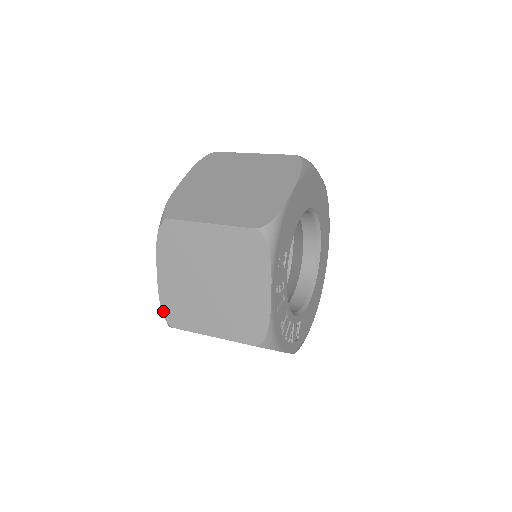
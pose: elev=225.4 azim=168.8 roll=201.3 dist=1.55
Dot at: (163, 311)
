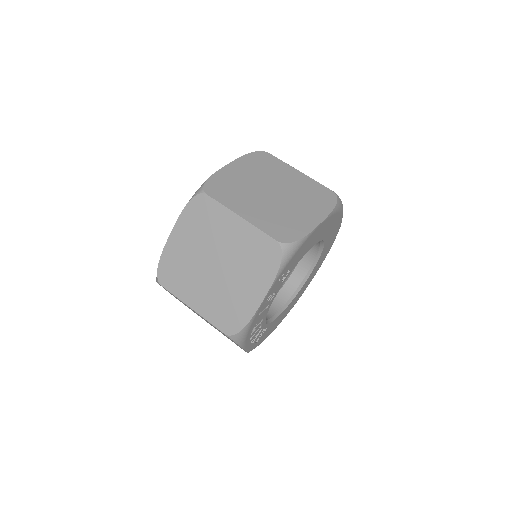
Dot at: (159, 267)
